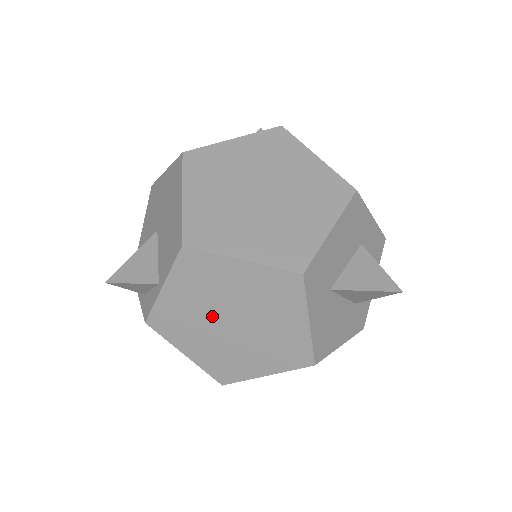
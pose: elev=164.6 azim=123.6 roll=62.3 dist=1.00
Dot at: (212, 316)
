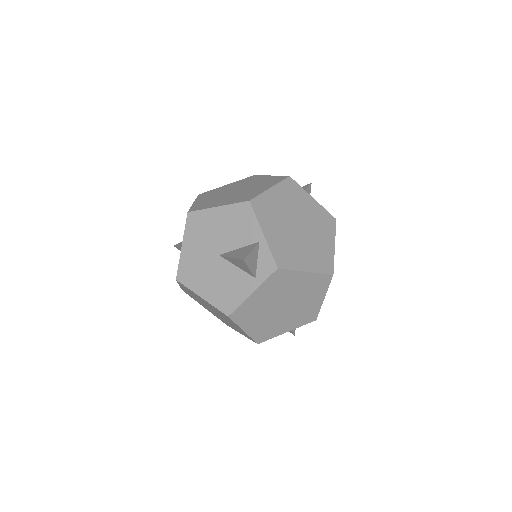
Dot at: (291, 231)
